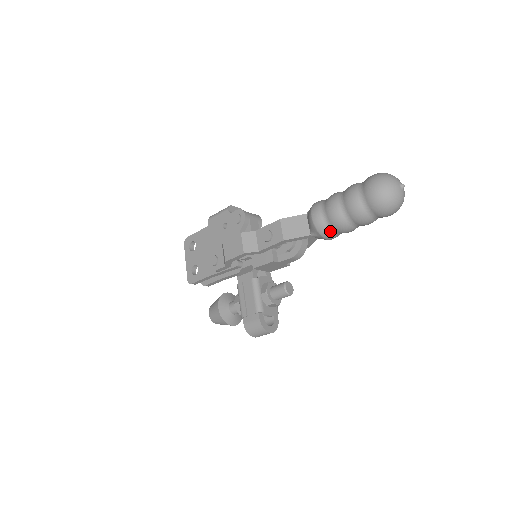
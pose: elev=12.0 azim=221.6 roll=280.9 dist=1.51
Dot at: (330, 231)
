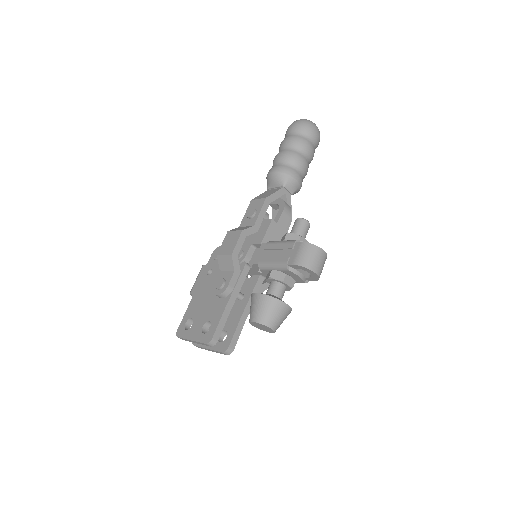
Dot at: (292, 169)
